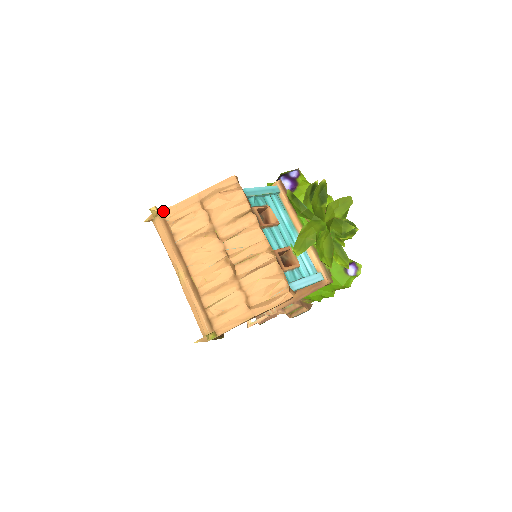
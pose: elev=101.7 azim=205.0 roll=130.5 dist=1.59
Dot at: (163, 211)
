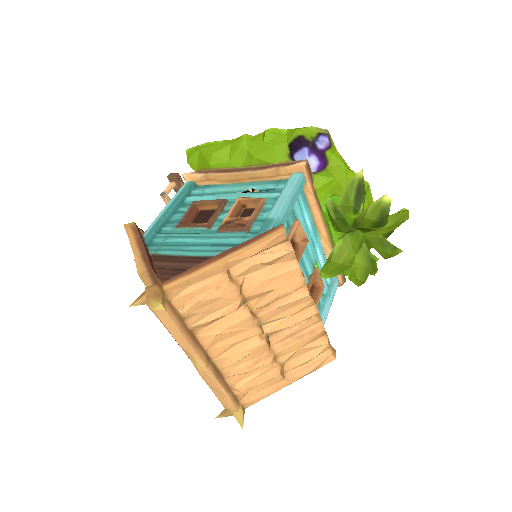
Dot at: (166, 292)
